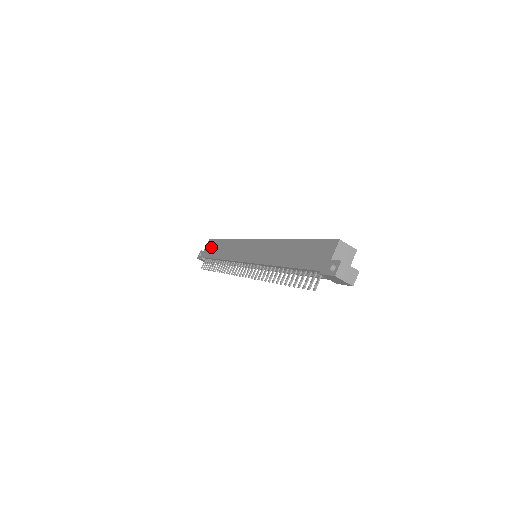
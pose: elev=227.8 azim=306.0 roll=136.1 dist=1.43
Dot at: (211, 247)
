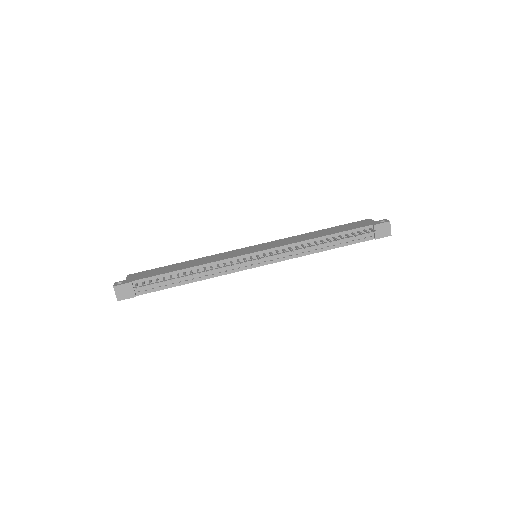
Dot at: (148, 273)
